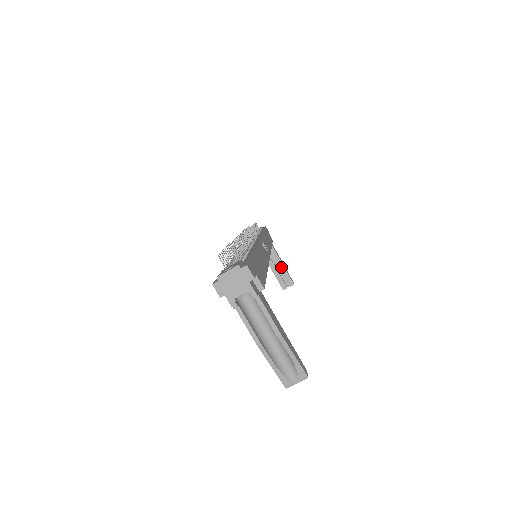
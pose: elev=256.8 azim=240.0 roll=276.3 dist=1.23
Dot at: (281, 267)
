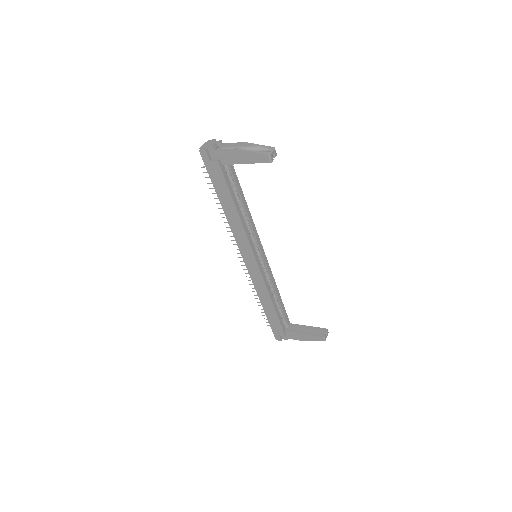
Dot at: (309, 328)
